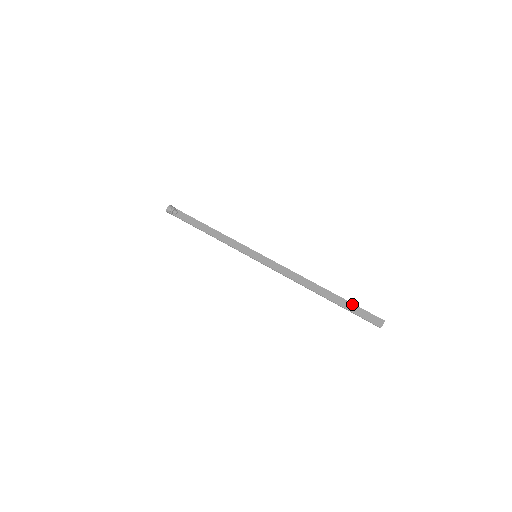
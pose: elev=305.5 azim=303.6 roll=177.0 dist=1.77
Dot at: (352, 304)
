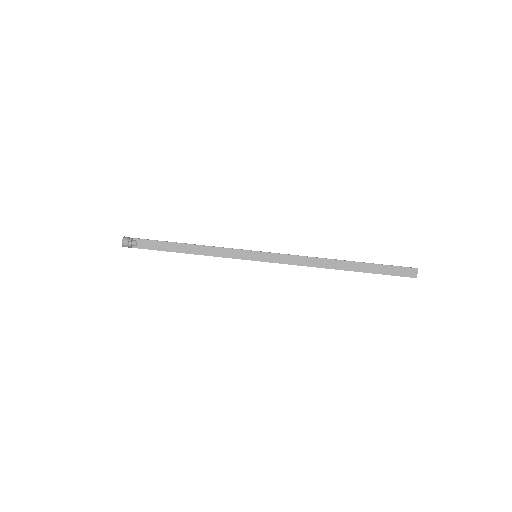
Dot at: (380, 266)
